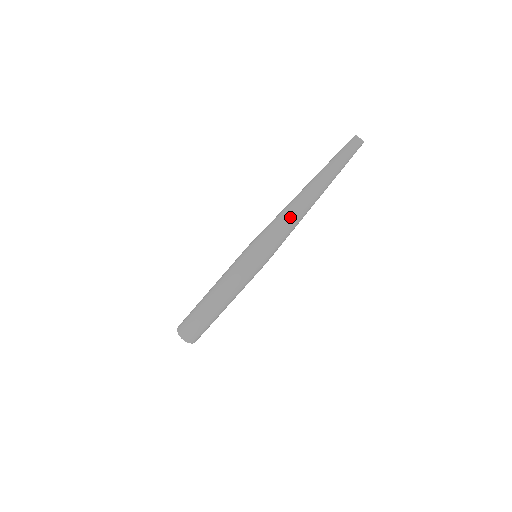
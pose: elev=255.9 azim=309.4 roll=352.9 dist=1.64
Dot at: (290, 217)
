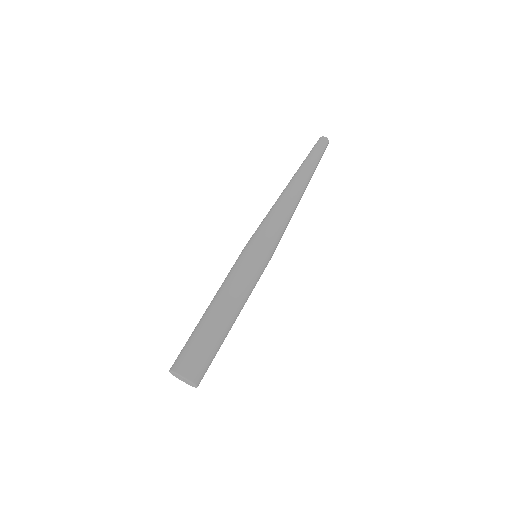
Dot at: (285, 204)
